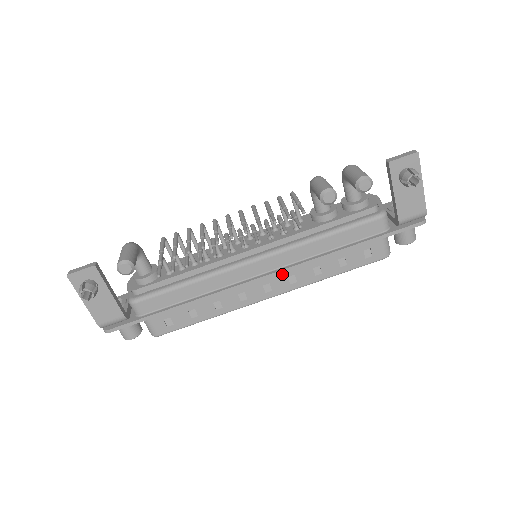
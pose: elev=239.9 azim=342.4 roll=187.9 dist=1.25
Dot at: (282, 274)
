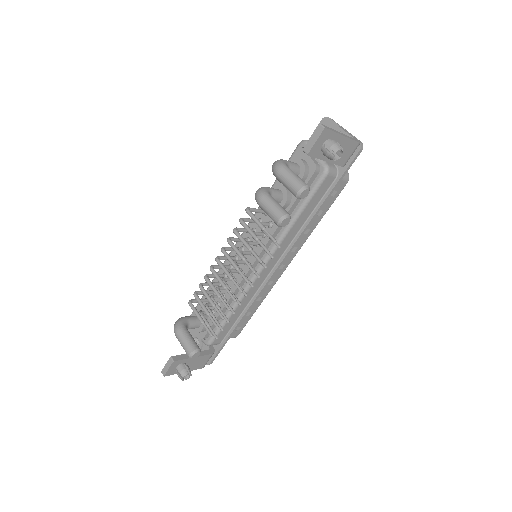
Dot at: occluded
